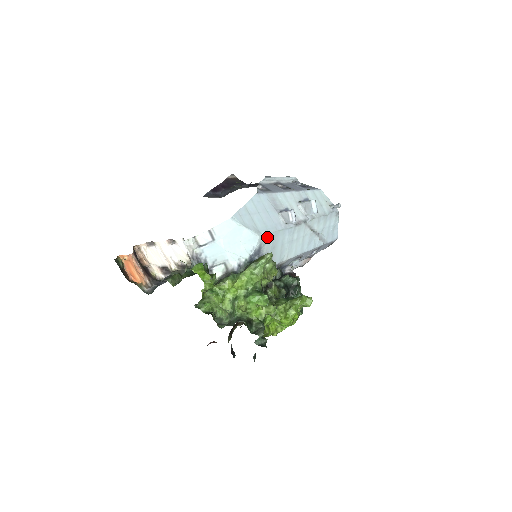
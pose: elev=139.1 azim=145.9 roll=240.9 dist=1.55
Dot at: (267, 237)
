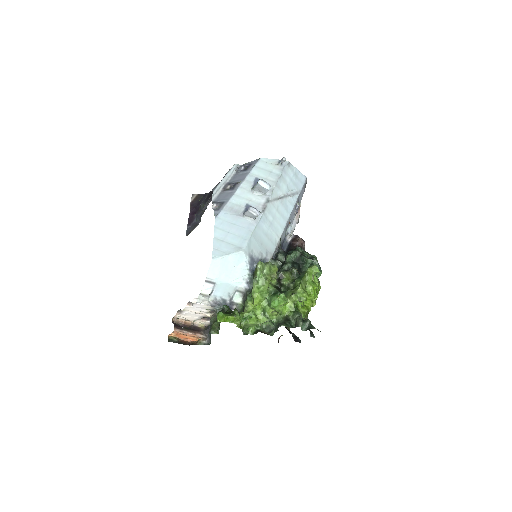
Dot at: (249, 245)
